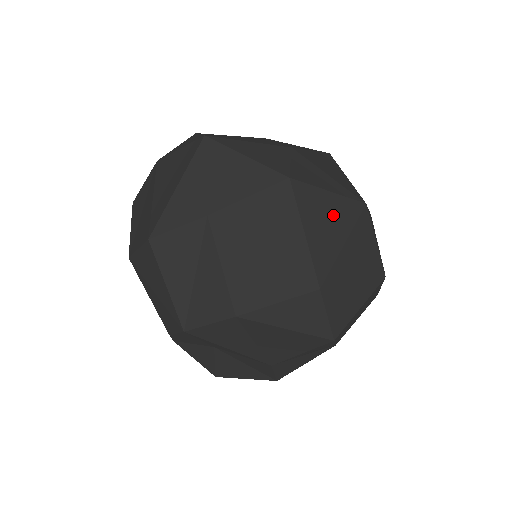
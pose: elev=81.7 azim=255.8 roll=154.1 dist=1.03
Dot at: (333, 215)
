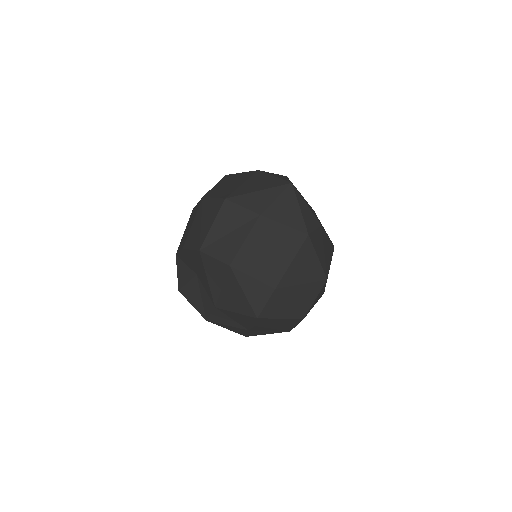
Dot at: (310, 268)
